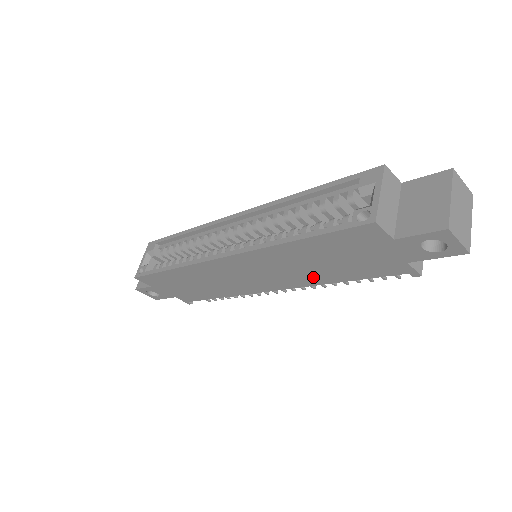
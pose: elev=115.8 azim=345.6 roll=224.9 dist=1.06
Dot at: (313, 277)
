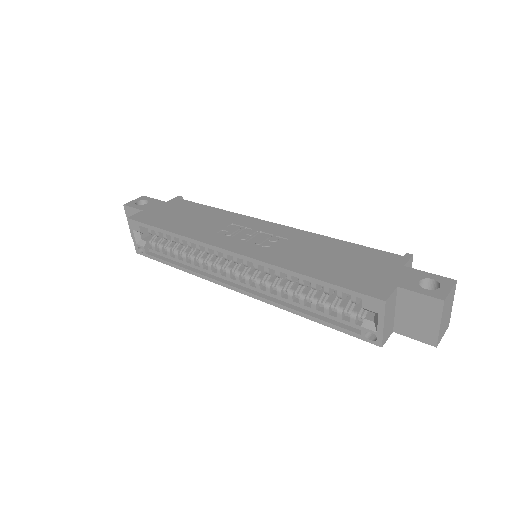
Dot at: occluded
